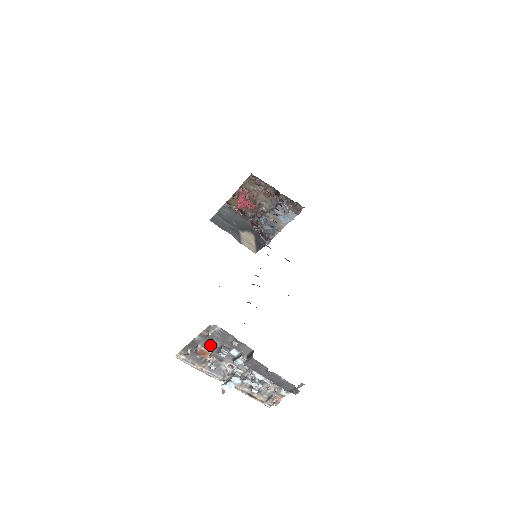
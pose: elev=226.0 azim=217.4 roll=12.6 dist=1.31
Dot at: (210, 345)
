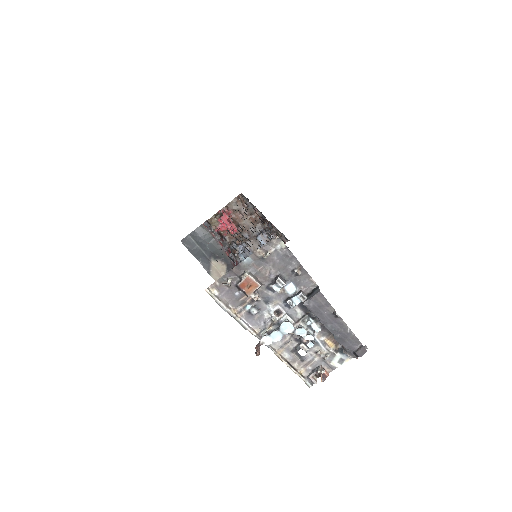
Dot at: (260, 274)
